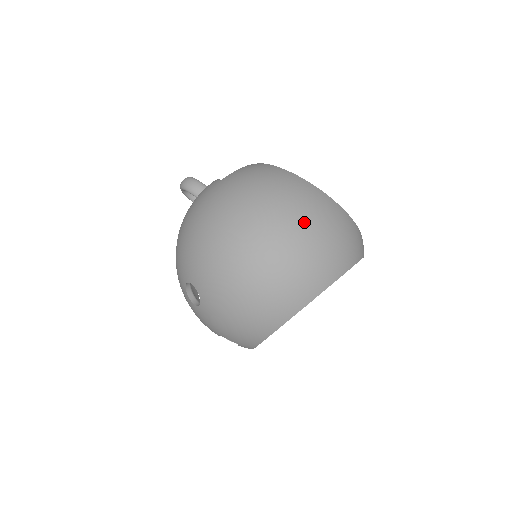
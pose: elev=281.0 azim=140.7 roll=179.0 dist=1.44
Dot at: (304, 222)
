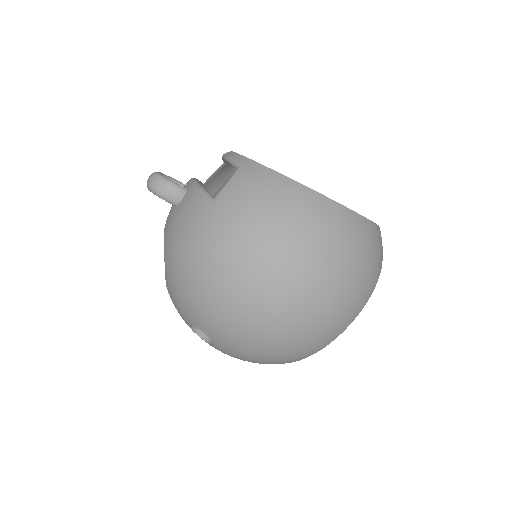
Dot at: (333, 265)
